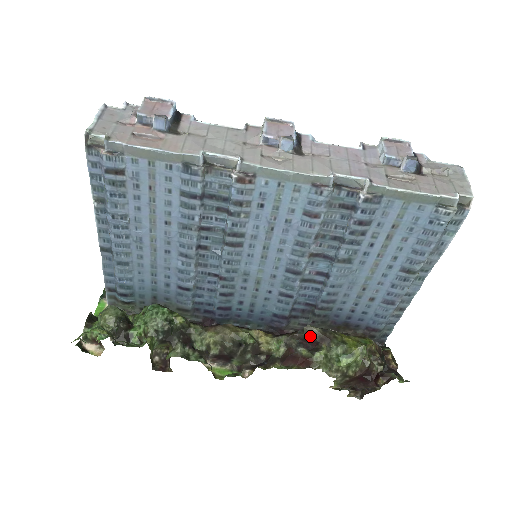
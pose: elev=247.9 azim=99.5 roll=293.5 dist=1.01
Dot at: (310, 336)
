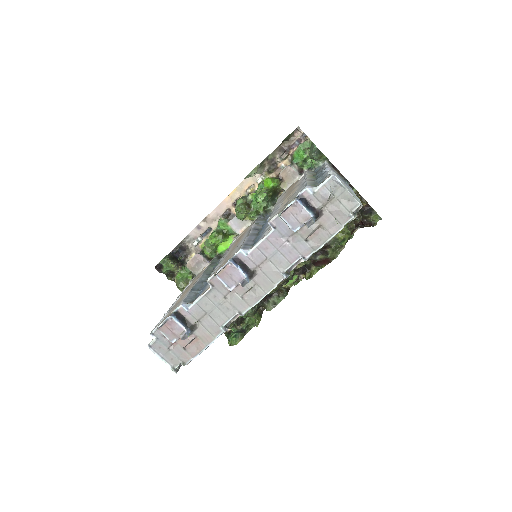
Dot at: occluded
